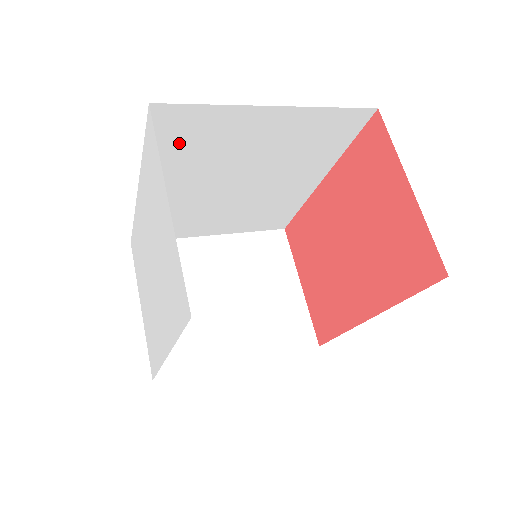
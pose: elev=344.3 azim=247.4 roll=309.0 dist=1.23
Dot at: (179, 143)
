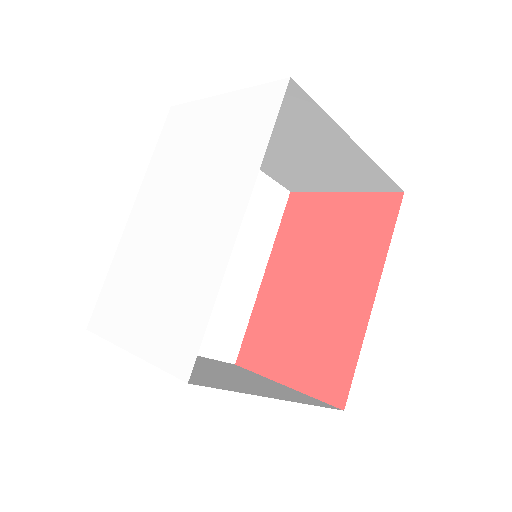
Dot at: occluded
